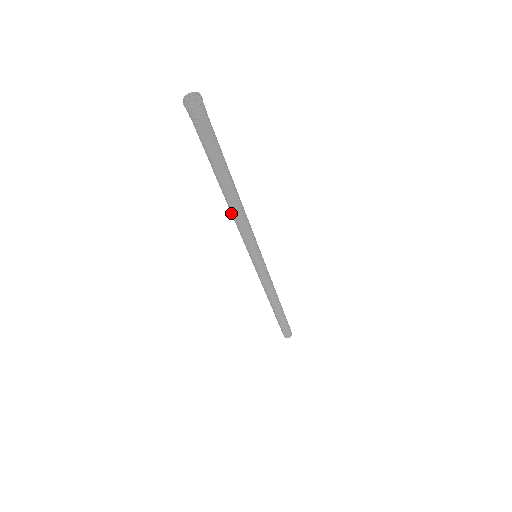
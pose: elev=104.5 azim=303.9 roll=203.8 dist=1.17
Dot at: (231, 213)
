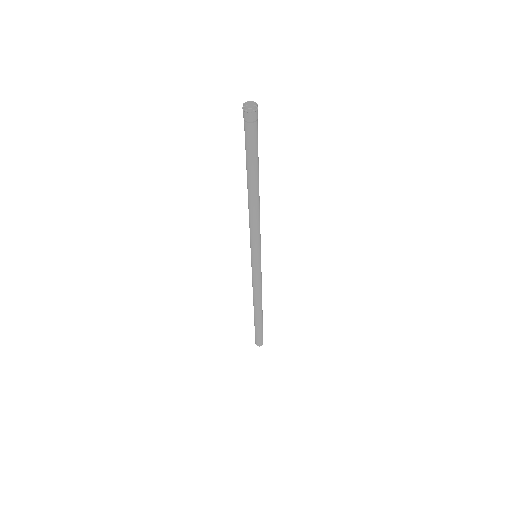
Dot at: (248, 208)
